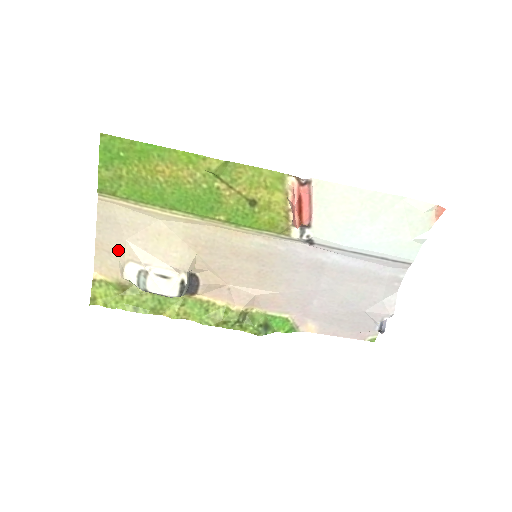
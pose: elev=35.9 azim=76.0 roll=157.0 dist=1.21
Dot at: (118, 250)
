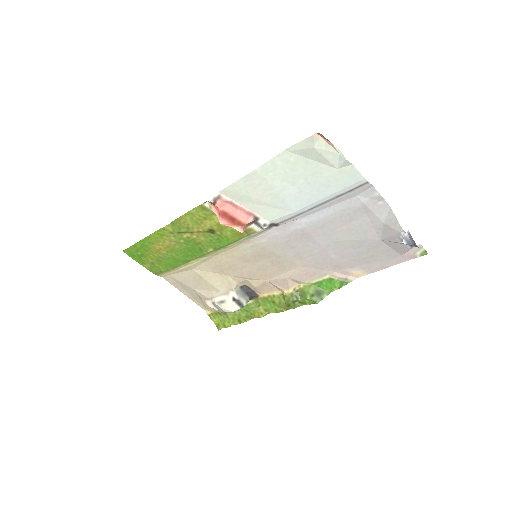
Dot at: (198, 296)
